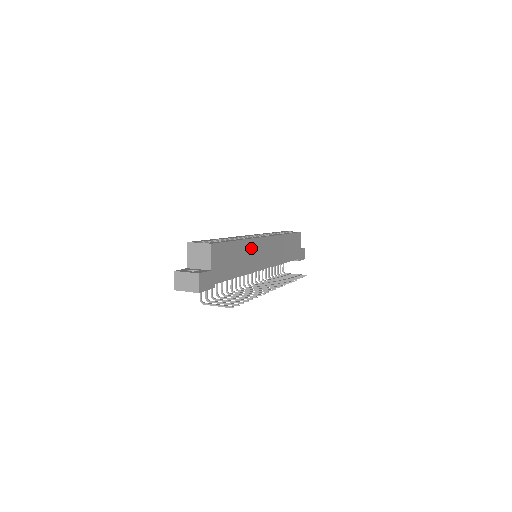
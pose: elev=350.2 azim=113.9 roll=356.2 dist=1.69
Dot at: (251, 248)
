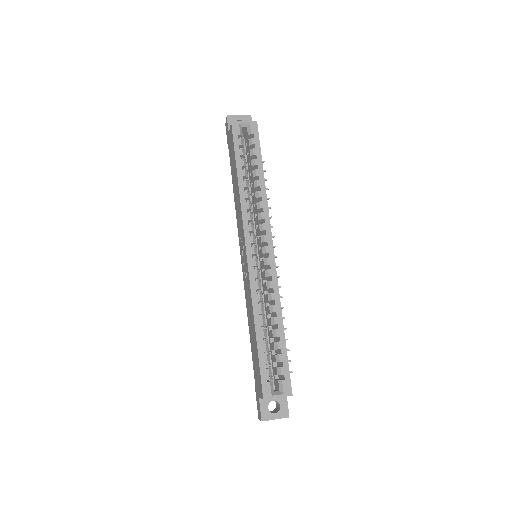
Dot at: occluded
